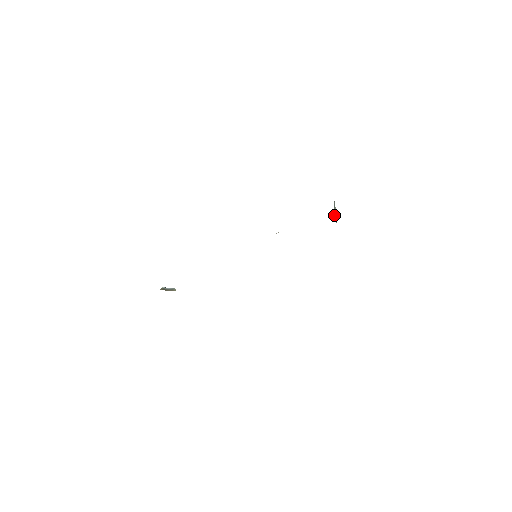
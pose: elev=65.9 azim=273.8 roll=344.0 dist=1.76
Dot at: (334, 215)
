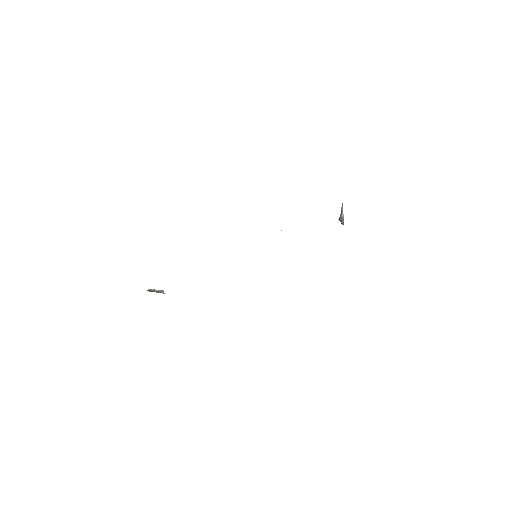
Dot at: (341, 216)
